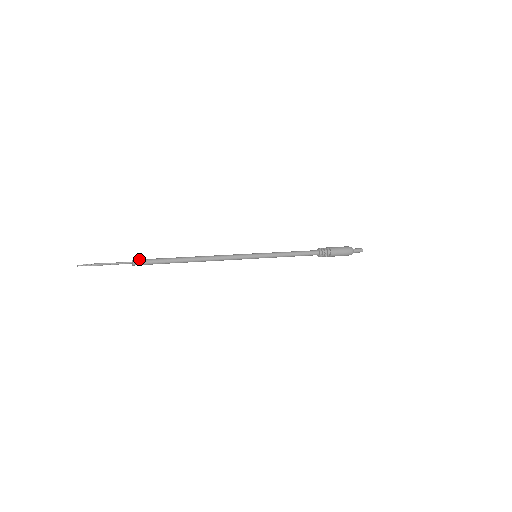
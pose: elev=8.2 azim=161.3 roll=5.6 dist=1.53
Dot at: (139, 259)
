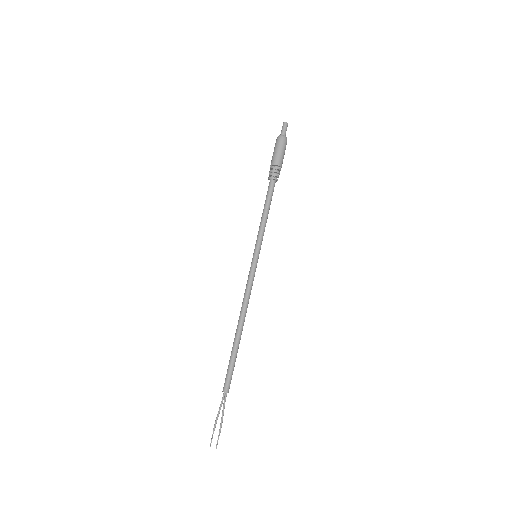
Dot at: (227, 386)
